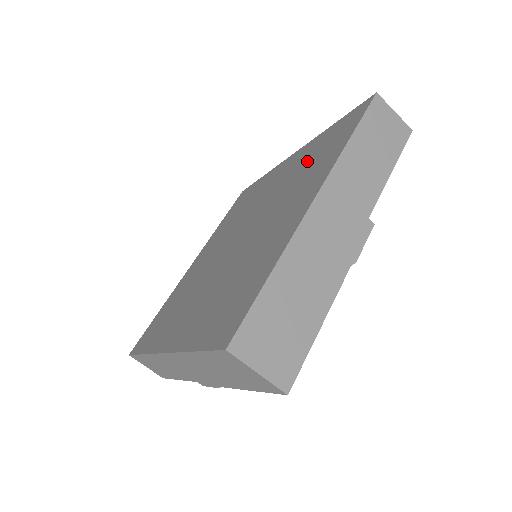
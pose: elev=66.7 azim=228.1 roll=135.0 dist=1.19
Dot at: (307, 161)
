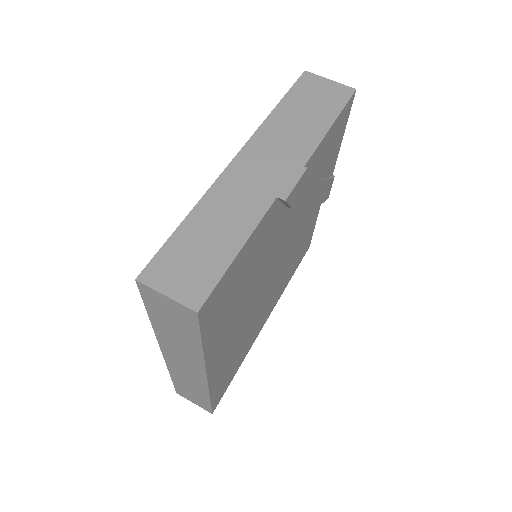
Dot at: occluded
